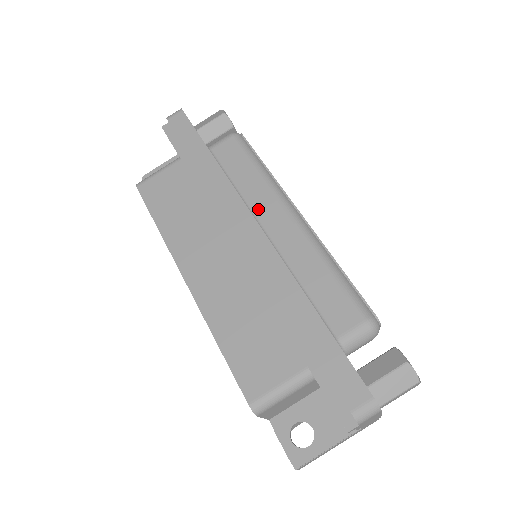
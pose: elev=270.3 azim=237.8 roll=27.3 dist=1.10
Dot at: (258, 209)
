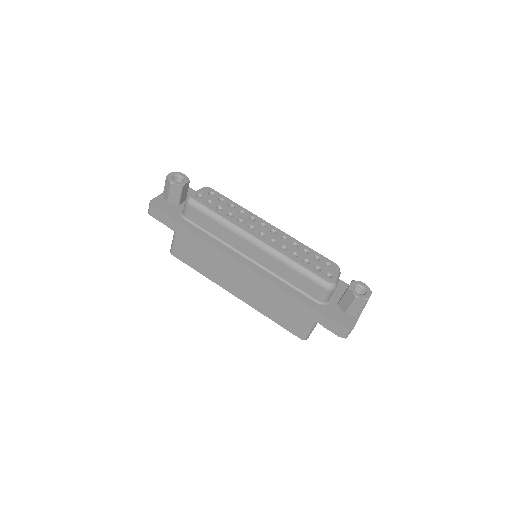
Dot at: (237, 246)
